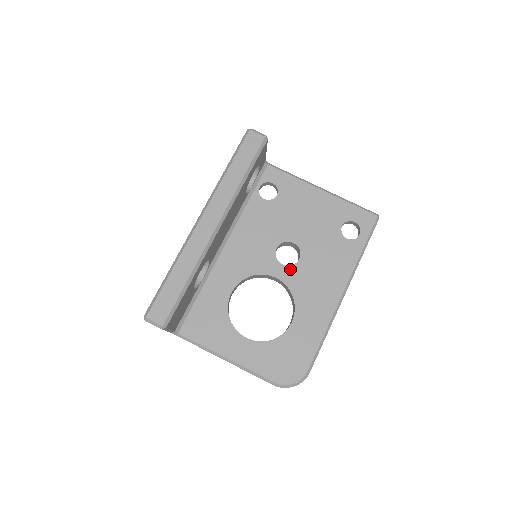
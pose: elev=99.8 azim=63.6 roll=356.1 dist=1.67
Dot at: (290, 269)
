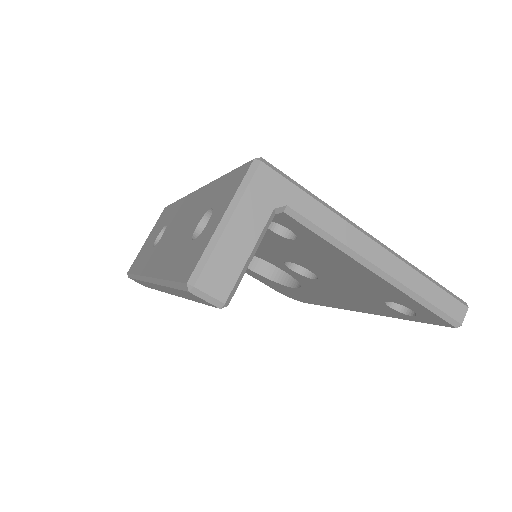
Dot at: (301, 276)
